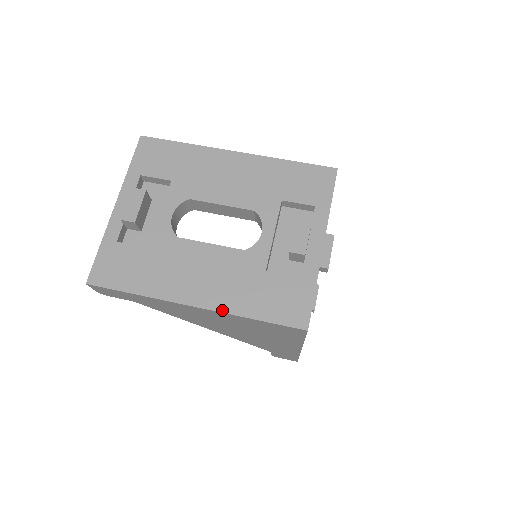
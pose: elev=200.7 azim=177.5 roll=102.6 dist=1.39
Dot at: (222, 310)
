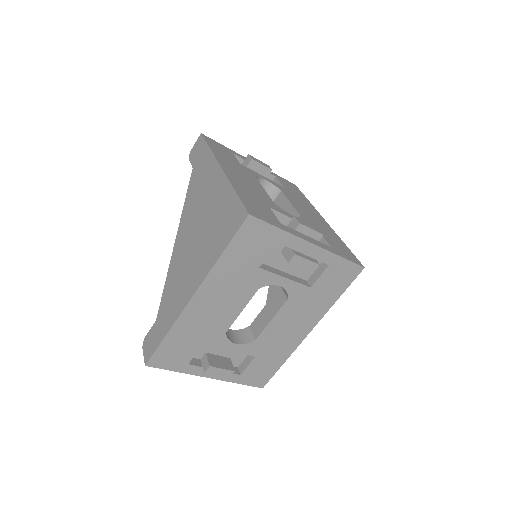
Dot at: (229, 178)
